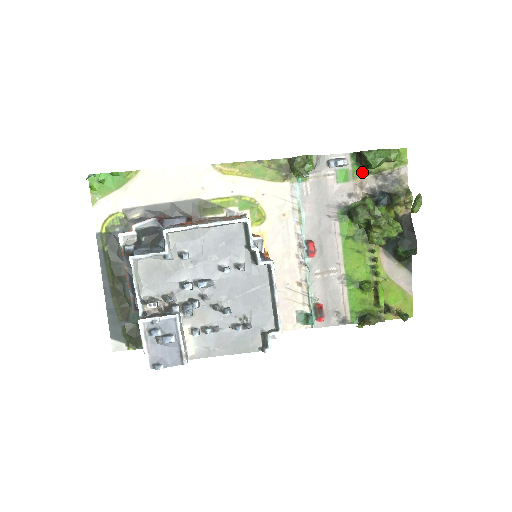
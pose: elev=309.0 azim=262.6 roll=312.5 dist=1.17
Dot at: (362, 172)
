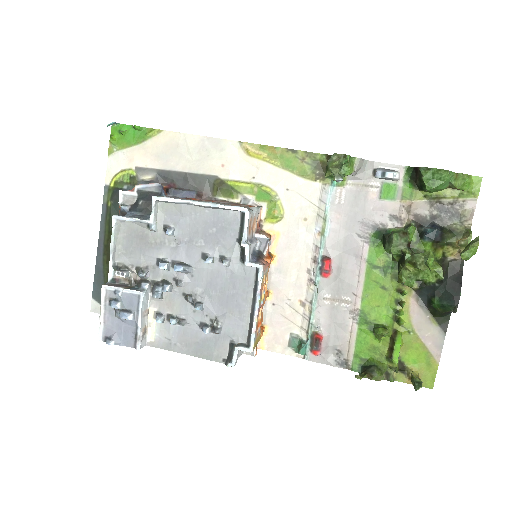
Dot at: (415, 193)
